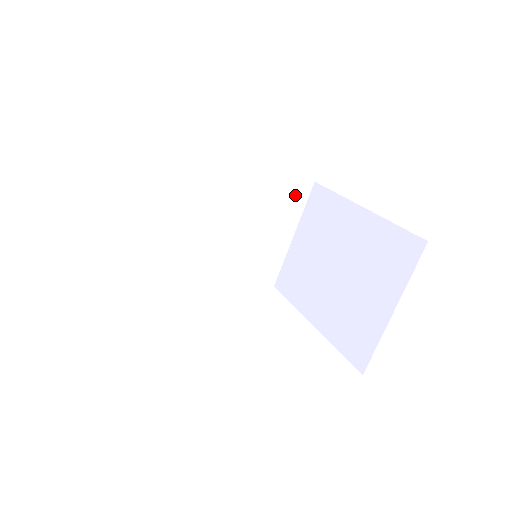
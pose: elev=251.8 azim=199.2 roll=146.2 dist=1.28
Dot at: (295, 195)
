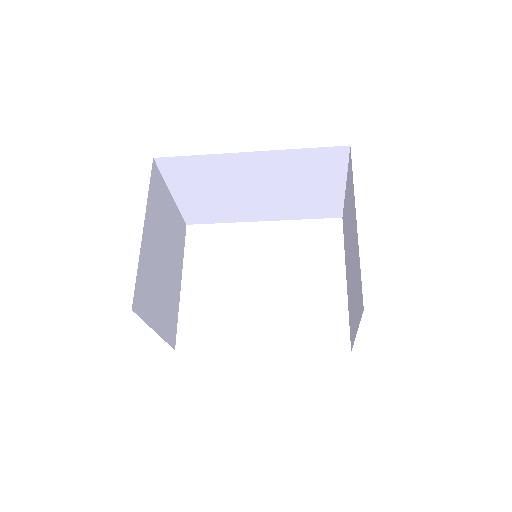
Dot at: (330, 160)
